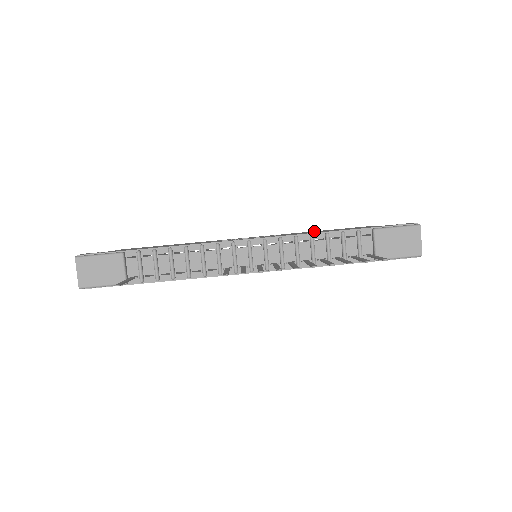
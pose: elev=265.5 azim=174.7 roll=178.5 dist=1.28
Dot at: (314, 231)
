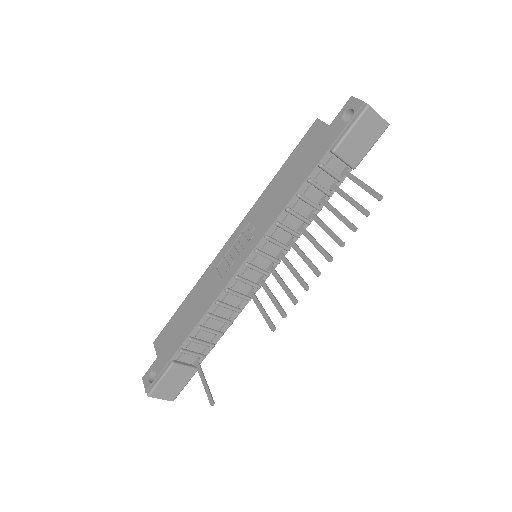
Dot at: (273, 182)
